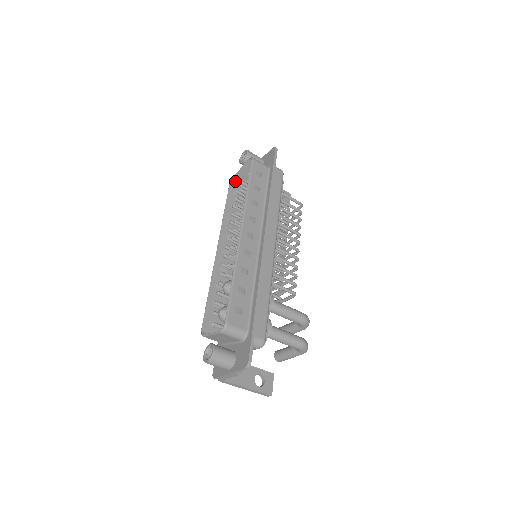
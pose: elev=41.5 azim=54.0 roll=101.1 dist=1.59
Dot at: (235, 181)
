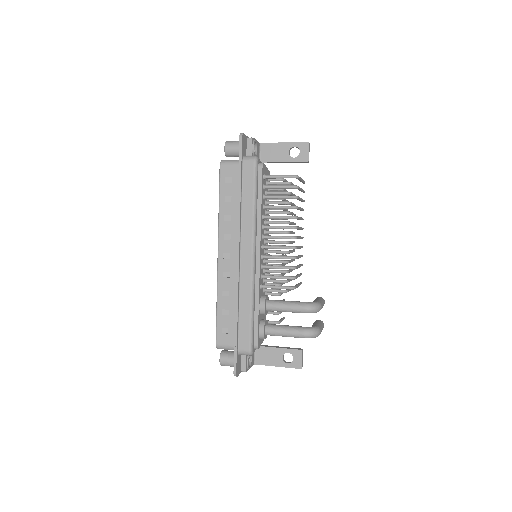
Dot at: occluded
